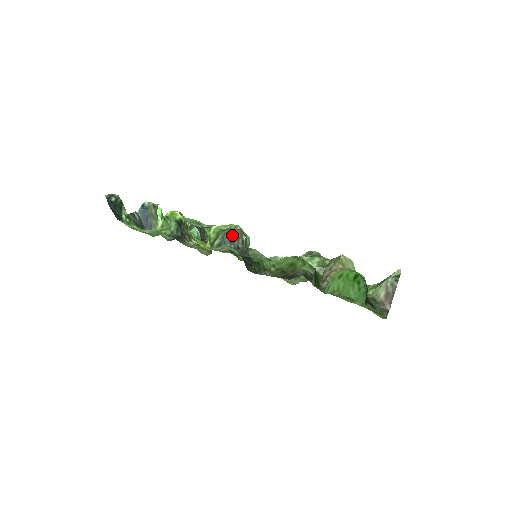
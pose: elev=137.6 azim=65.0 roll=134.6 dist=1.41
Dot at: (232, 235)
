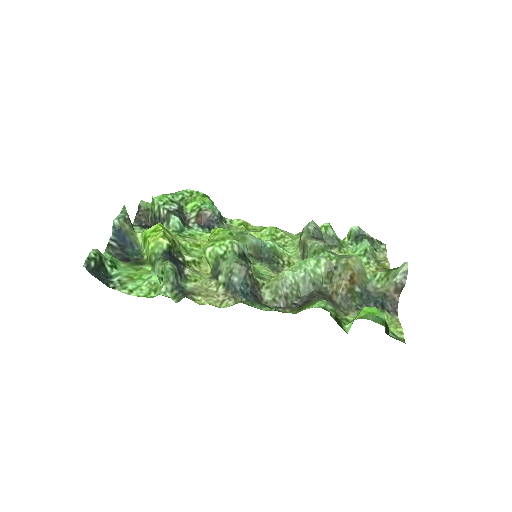
Dot at: (238, 275)
